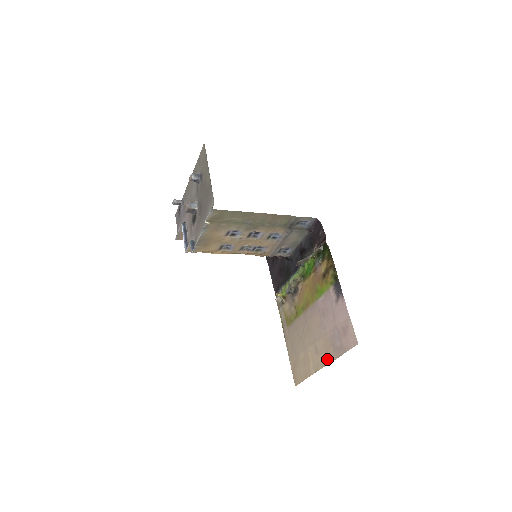
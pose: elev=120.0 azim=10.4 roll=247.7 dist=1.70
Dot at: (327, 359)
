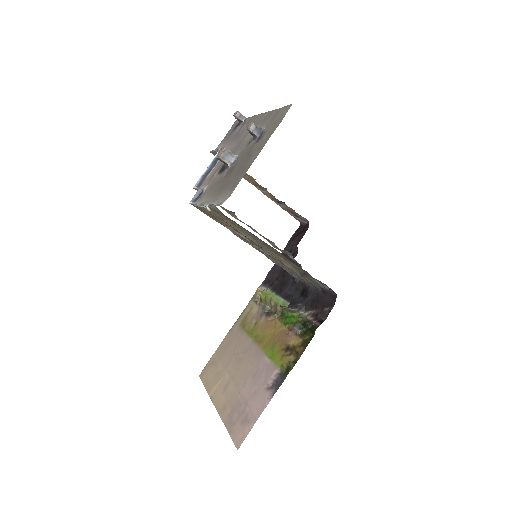
Dot at: (221, 409)
